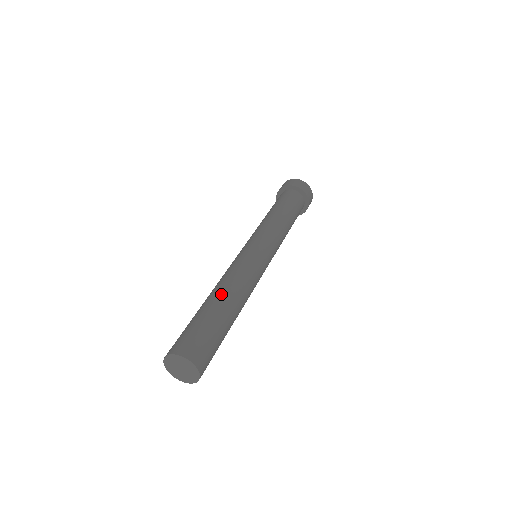
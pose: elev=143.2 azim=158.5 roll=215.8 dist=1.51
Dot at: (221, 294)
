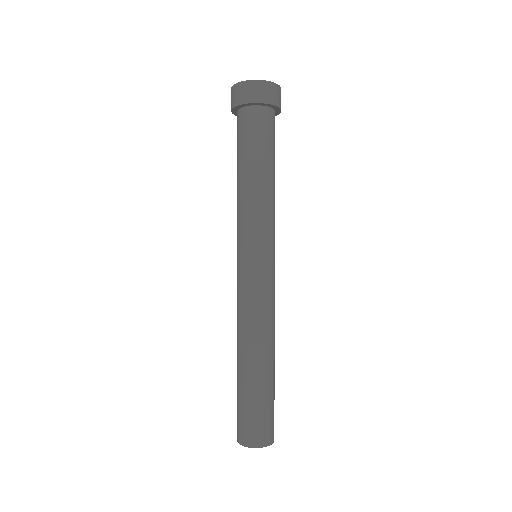
Dot at: (272, 356)
